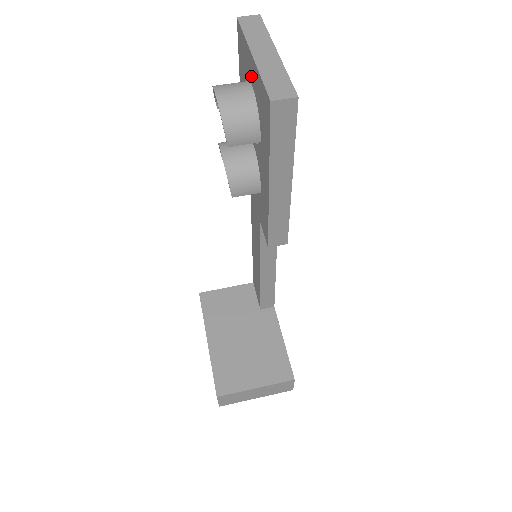
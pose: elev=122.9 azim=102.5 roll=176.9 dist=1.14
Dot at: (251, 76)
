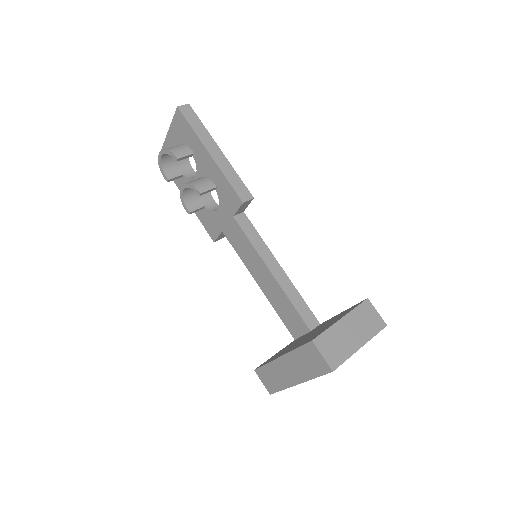
Dot at: (173, 146)
